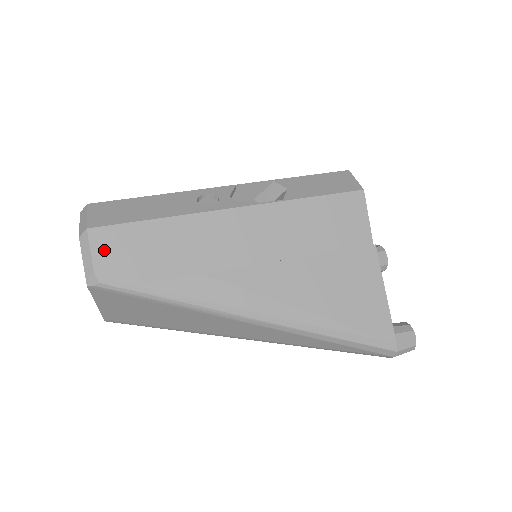
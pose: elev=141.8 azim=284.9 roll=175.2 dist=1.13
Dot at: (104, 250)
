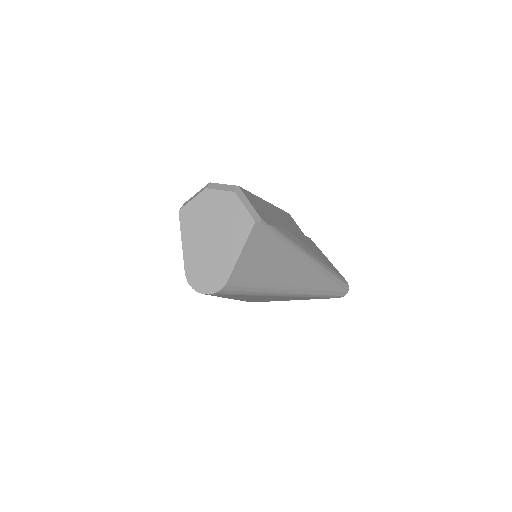
Dot at: (251, 201)
